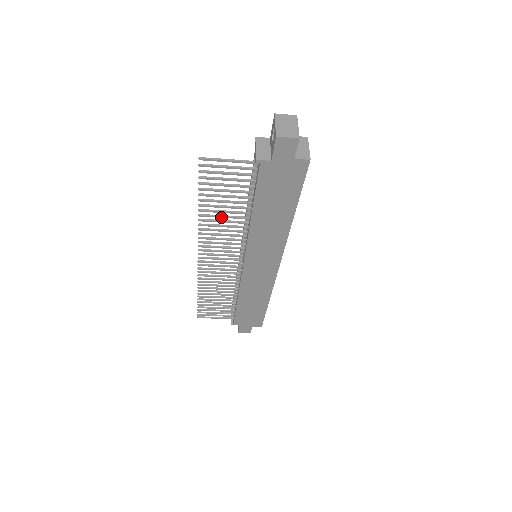
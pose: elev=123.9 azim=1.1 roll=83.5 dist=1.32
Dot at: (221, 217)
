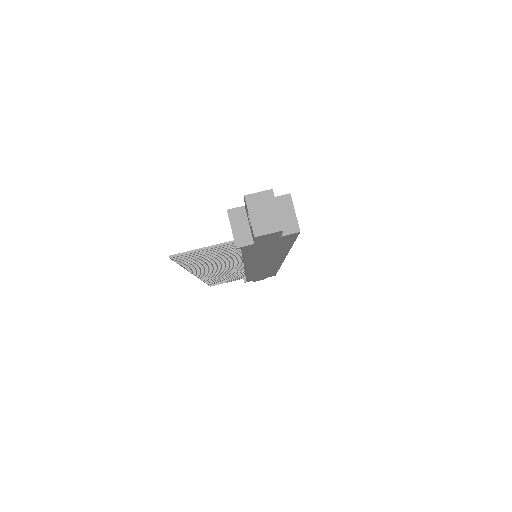
Dot at: (210, 263)
